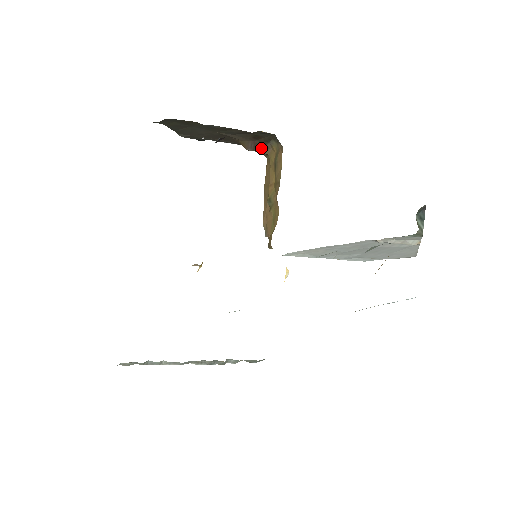
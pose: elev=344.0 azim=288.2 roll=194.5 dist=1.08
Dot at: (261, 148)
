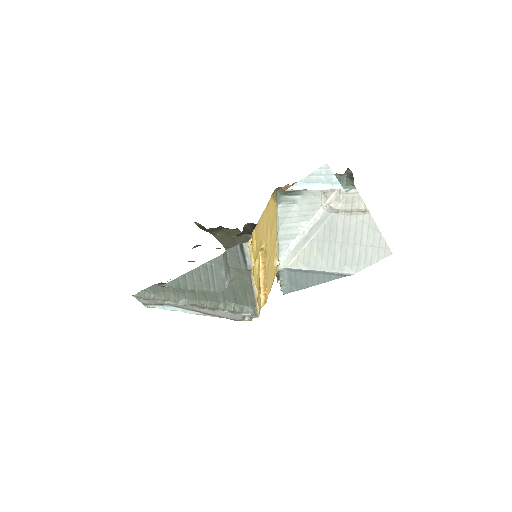
Dot at: occluded
